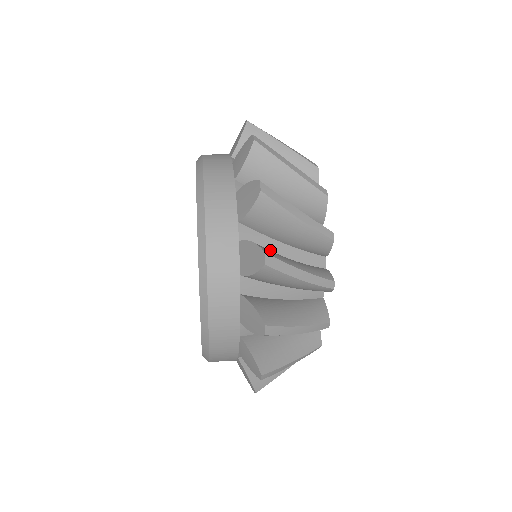
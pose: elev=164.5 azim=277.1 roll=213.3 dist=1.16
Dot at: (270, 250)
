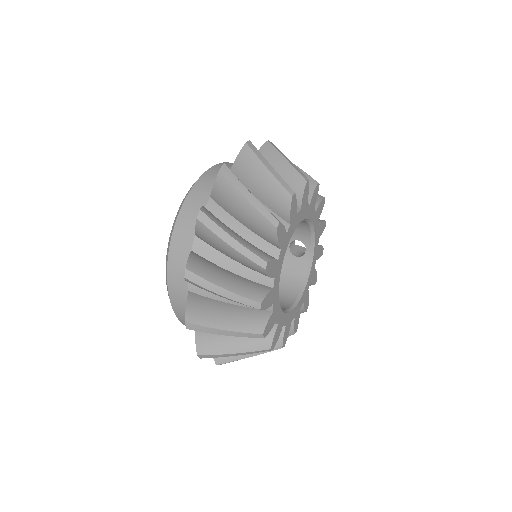
Dot at: occluded
